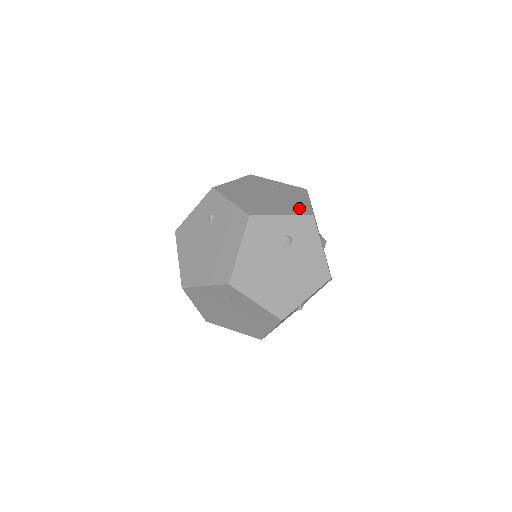
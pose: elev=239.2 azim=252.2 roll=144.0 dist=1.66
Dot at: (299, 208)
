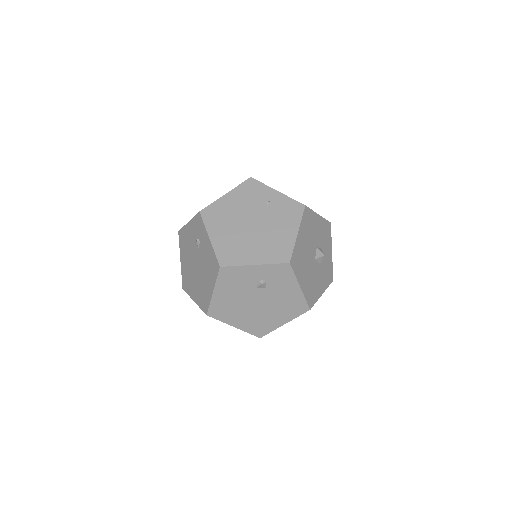
Dot at: (279, 249)
